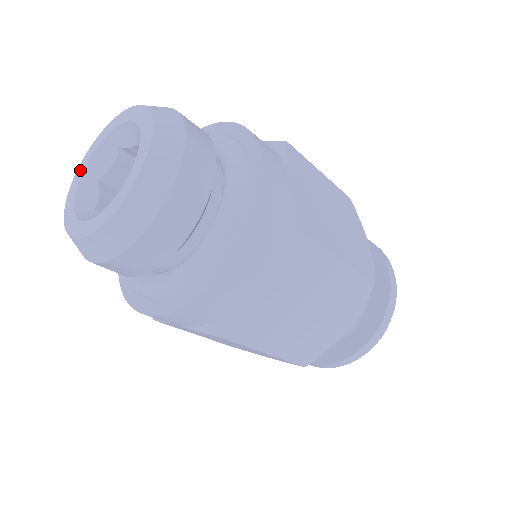
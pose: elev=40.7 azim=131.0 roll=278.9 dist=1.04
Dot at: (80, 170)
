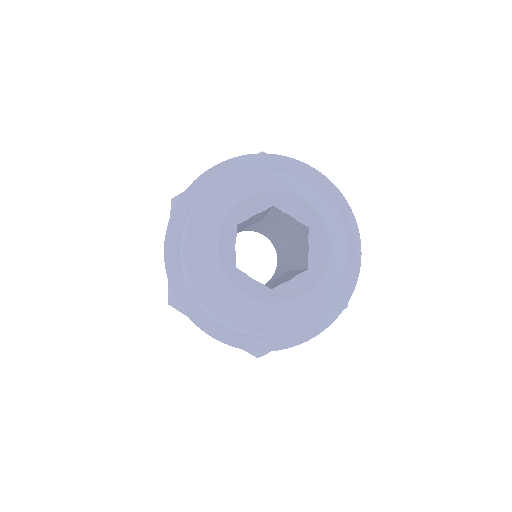
Dot at: (223, 206)
